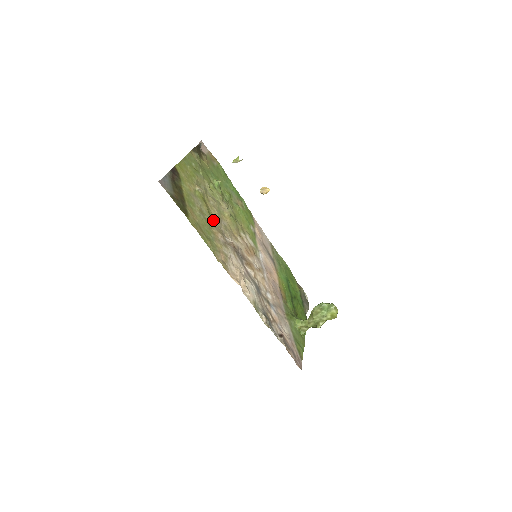
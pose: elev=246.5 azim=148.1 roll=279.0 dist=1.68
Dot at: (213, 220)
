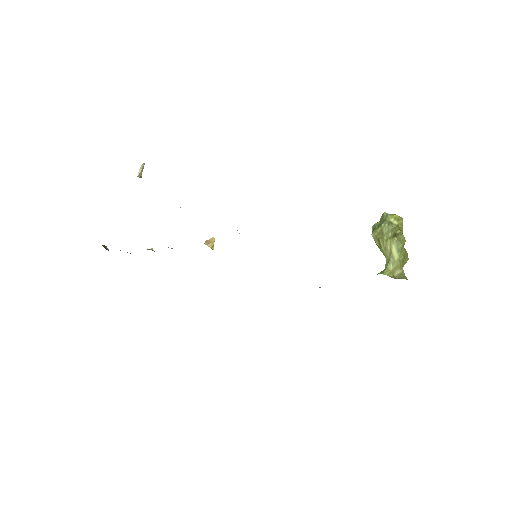
Dot at: occluded
